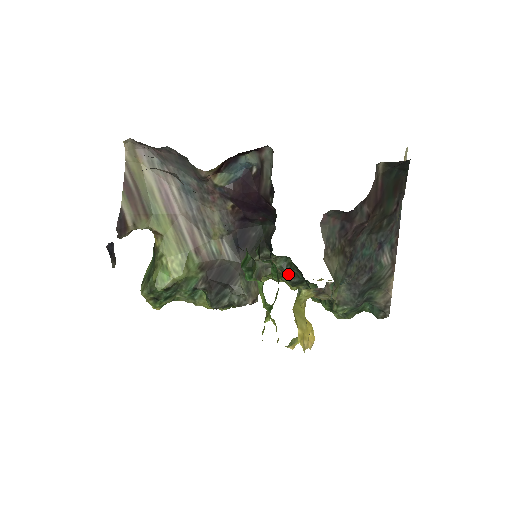
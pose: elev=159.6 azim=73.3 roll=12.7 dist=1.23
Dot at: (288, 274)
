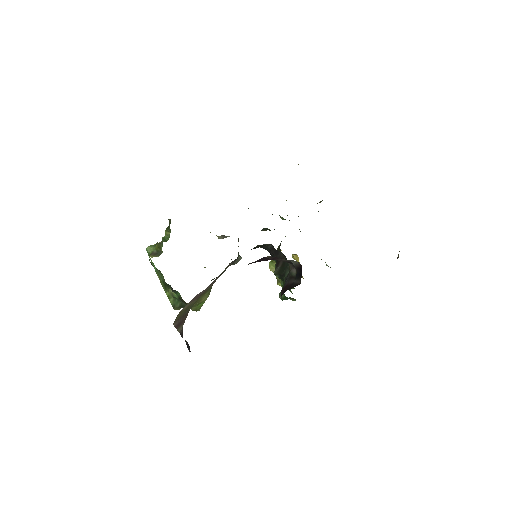
Dot at: occluded
